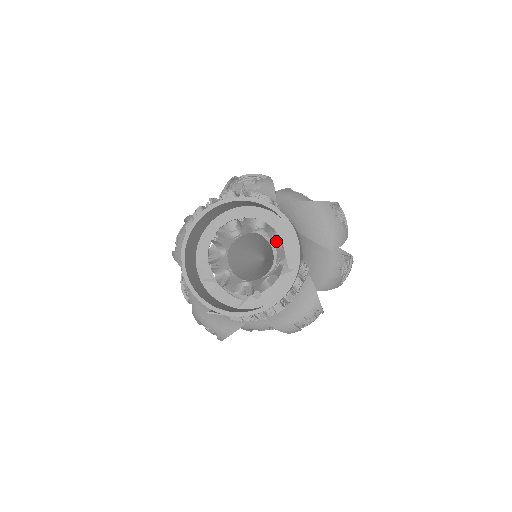
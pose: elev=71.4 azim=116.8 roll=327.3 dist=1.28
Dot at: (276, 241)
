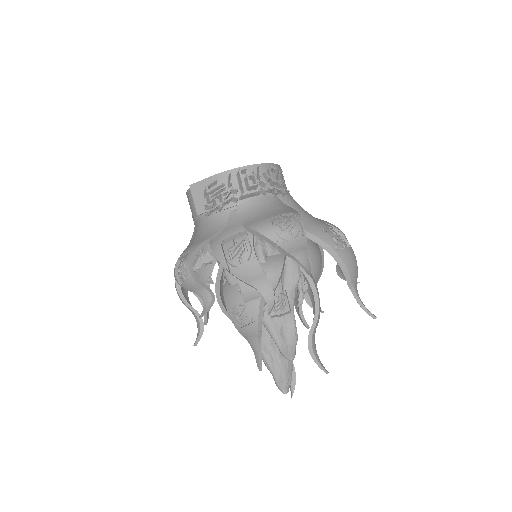
Dot at: occluded
